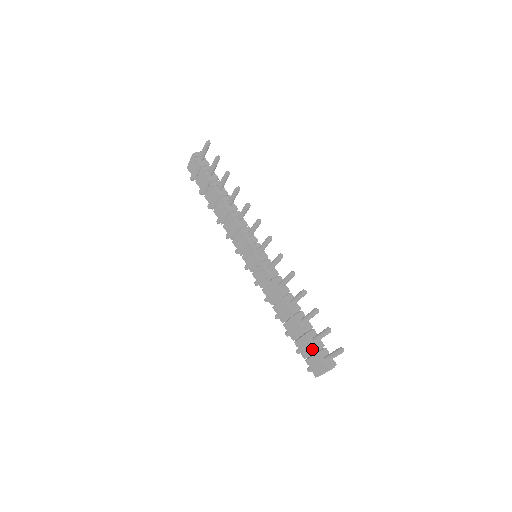
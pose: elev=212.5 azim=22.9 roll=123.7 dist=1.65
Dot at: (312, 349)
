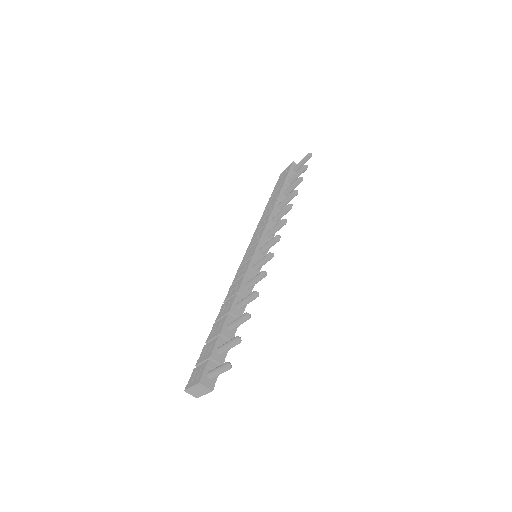
Dot at: (209, 354)
